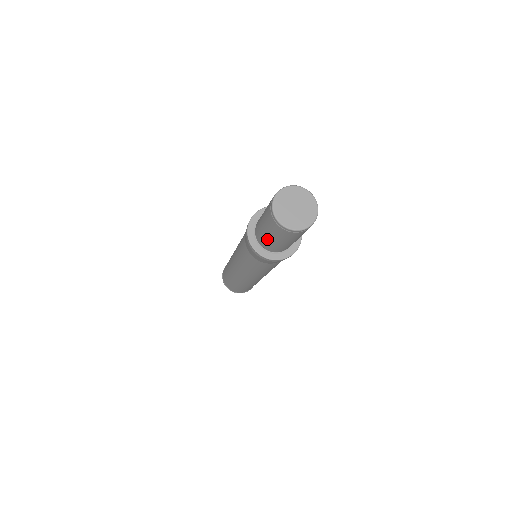
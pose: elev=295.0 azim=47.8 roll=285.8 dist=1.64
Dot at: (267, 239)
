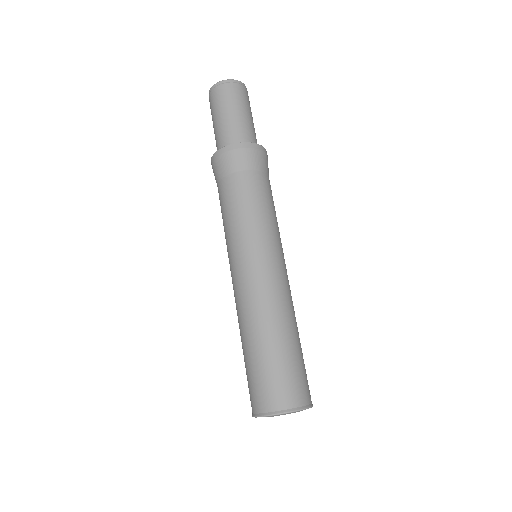
Dot at: (215, 132)
